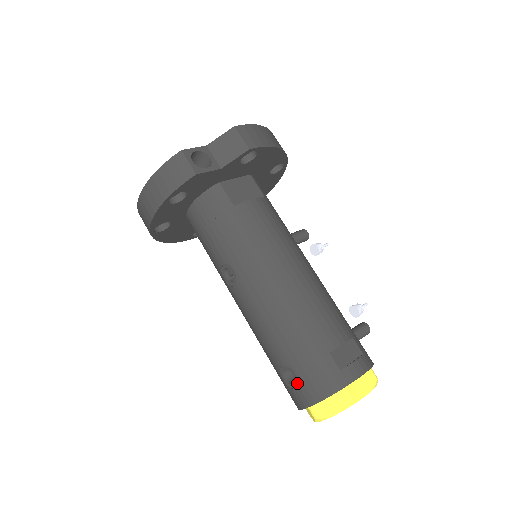
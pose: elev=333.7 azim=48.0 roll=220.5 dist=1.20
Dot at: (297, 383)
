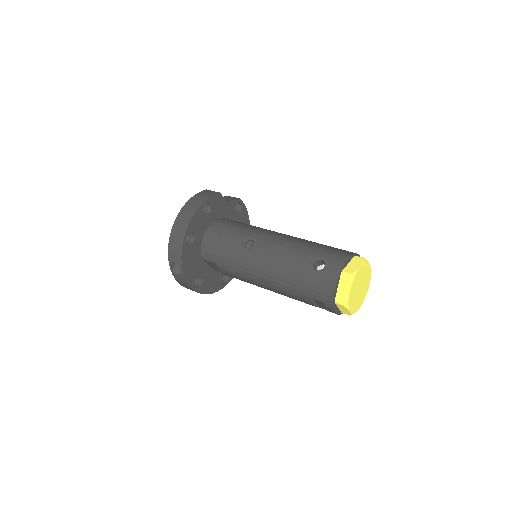
Dot at: (326, 262)
